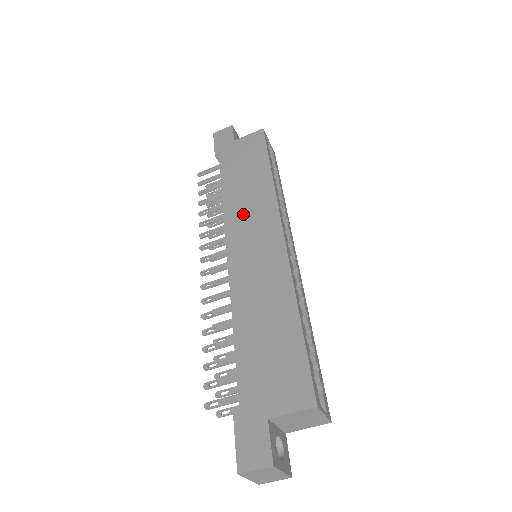
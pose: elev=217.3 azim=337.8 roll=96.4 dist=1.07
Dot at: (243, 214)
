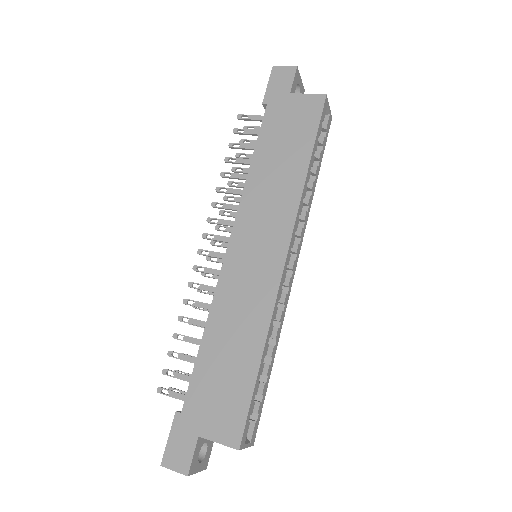
Dot at: (259, 208)
